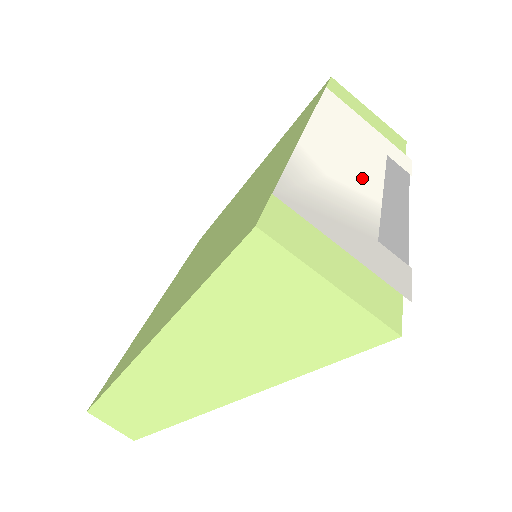
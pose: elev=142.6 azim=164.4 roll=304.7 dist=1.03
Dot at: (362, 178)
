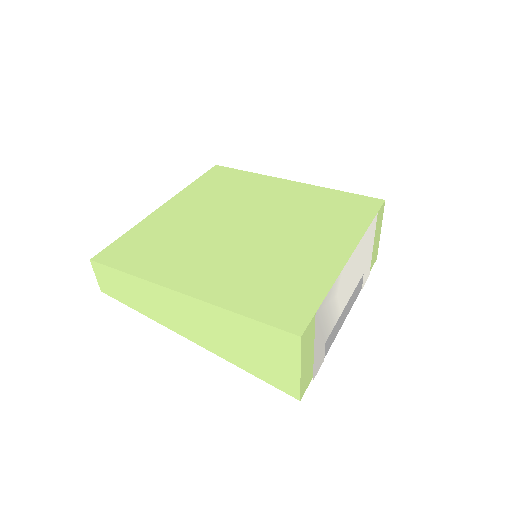
Dot at: (346, 296)
